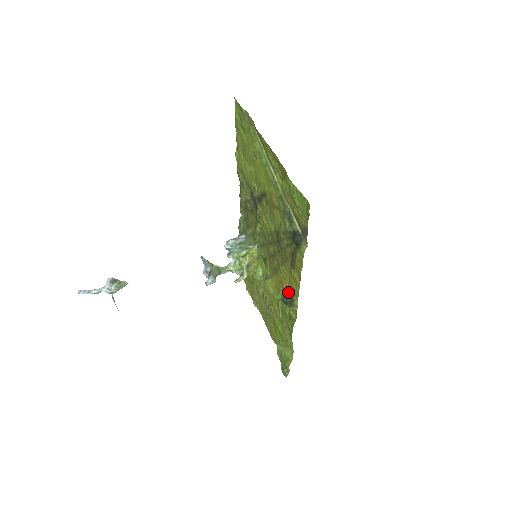
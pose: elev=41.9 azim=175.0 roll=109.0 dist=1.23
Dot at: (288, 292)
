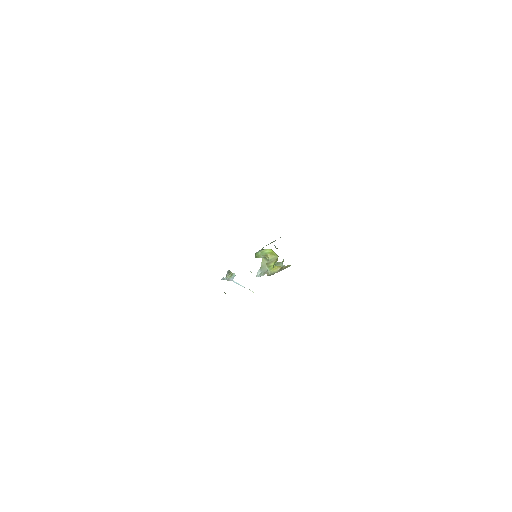
Dot at: occluded
